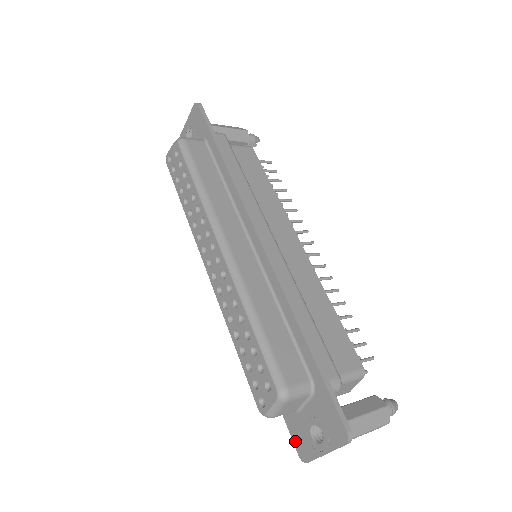
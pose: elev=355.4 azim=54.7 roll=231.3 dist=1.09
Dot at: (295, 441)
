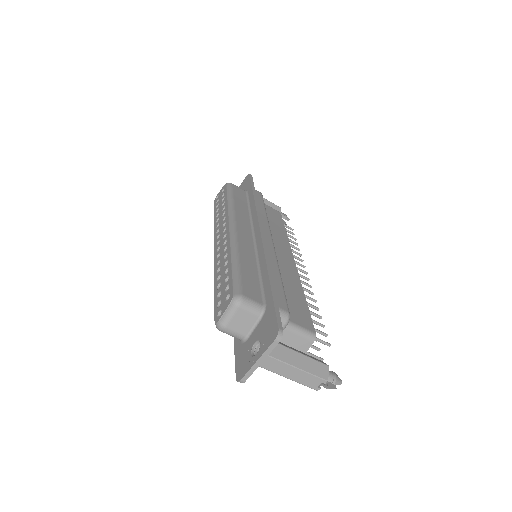
Dot at: (237, 367)
